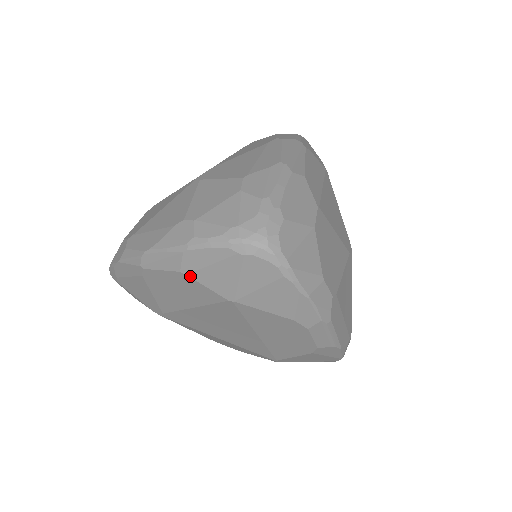
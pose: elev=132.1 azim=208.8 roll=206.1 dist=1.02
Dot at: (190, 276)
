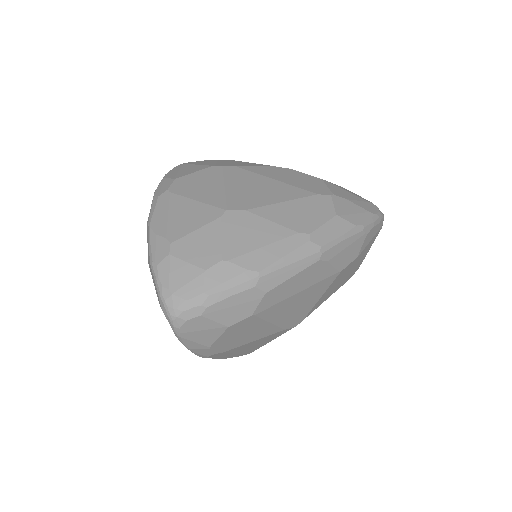
Dot at: (150, 270)
